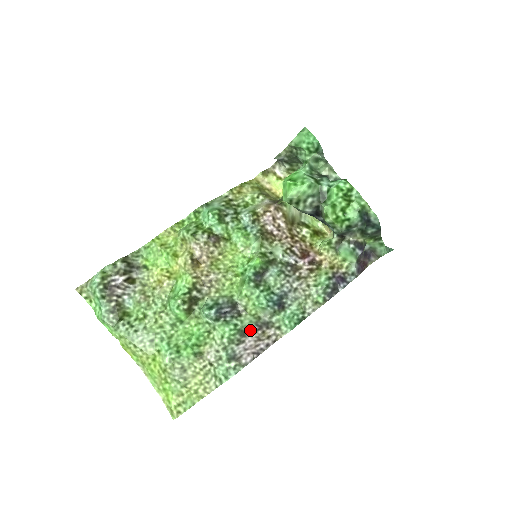
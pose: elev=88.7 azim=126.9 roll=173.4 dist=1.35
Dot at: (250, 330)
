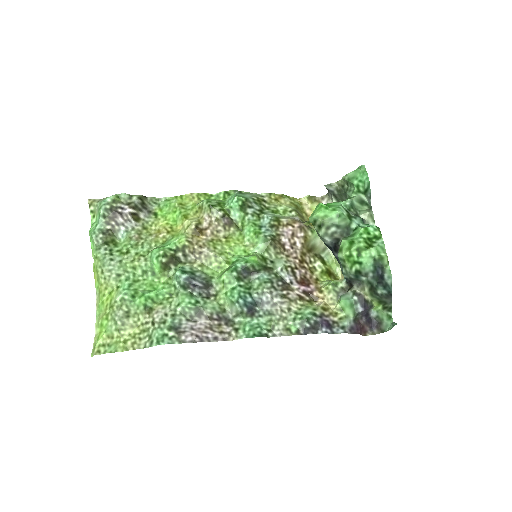
Dot at: (208, 314)
